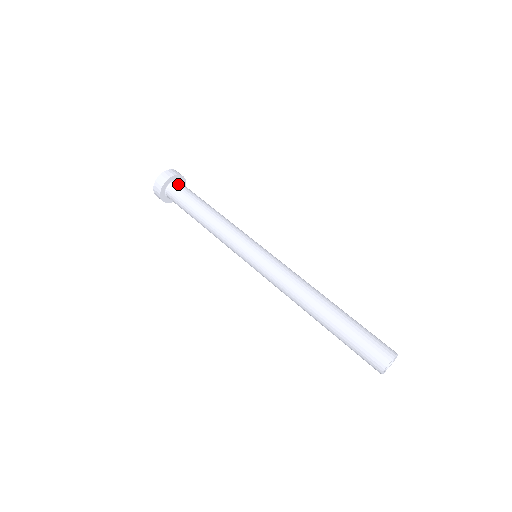
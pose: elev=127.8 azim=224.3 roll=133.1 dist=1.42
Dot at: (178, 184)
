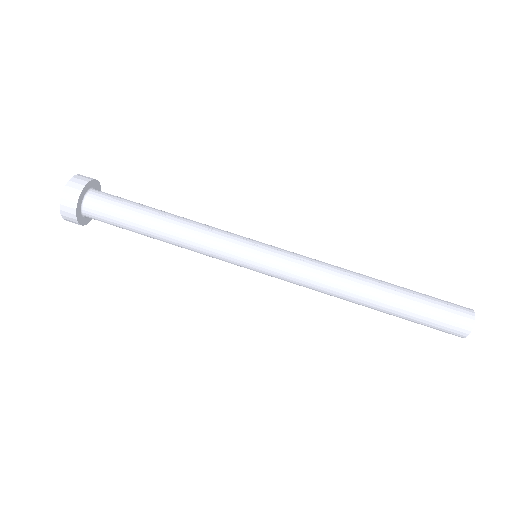
Dot at: (92, 202)
